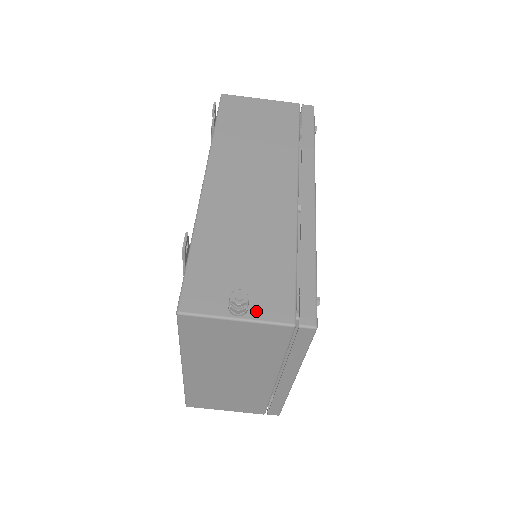
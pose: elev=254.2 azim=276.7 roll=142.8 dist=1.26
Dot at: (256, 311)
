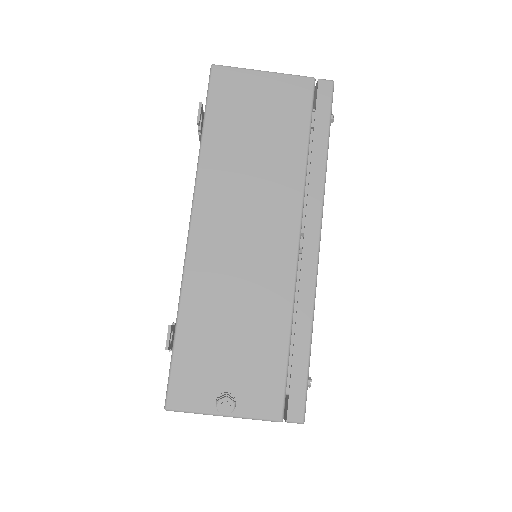
Dot at: (244, 406)
